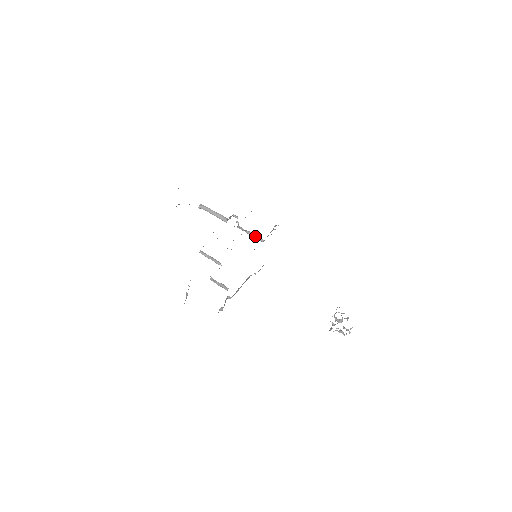
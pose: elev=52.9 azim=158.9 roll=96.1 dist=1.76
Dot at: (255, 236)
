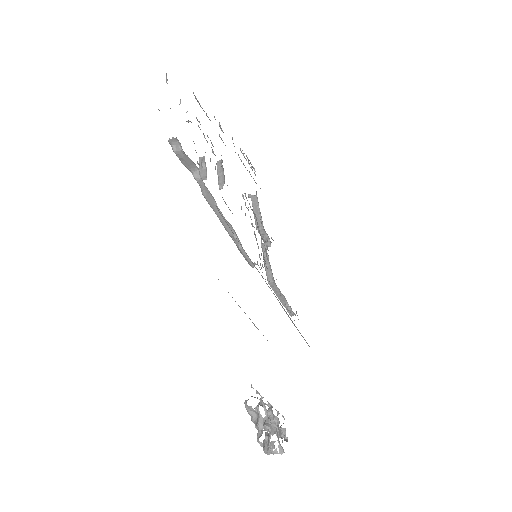
Dot at: (268, 268)
